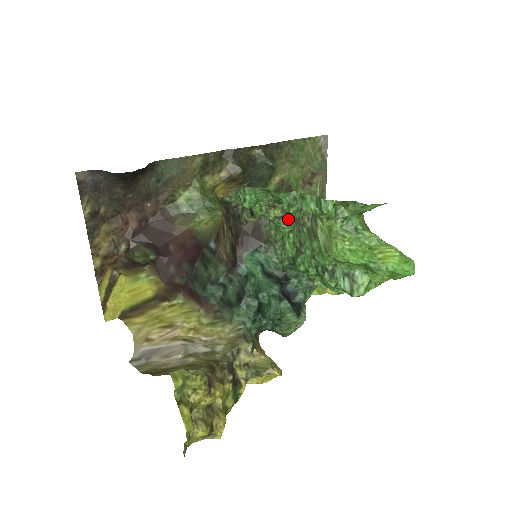
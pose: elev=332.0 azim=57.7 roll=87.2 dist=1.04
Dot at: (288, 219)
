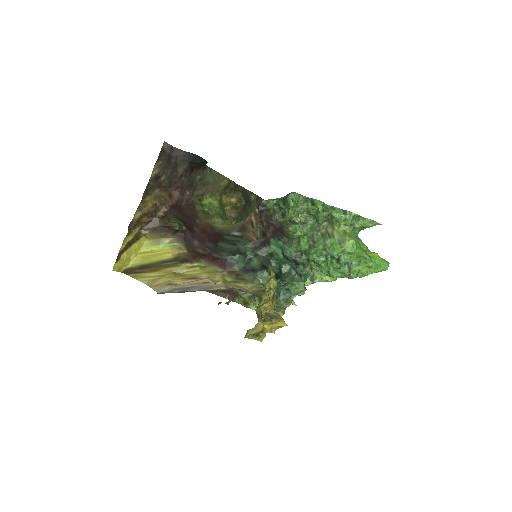
Dot at: (306, 226)
